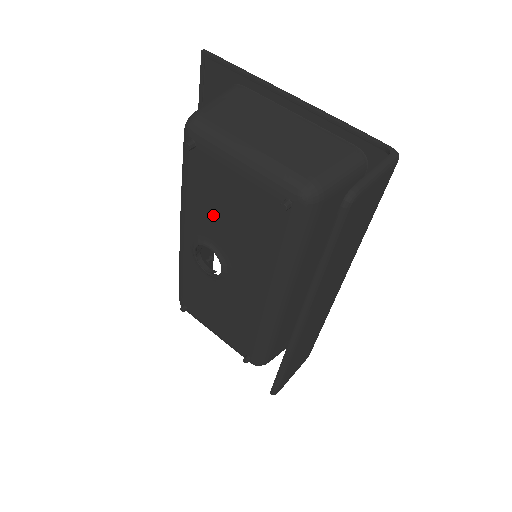
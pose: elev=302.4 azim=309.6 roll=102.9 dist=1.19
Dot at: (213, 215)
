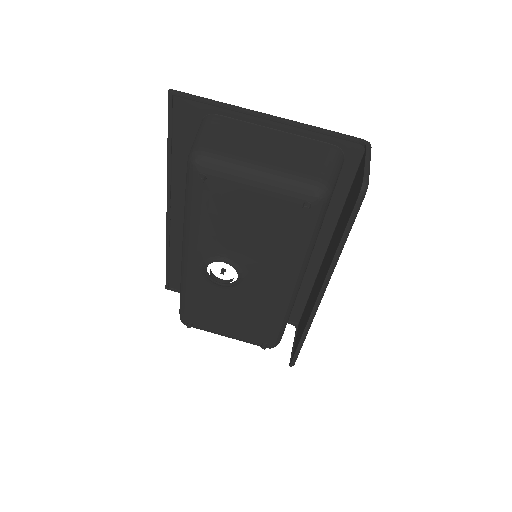
Dot at: (227, 233)
